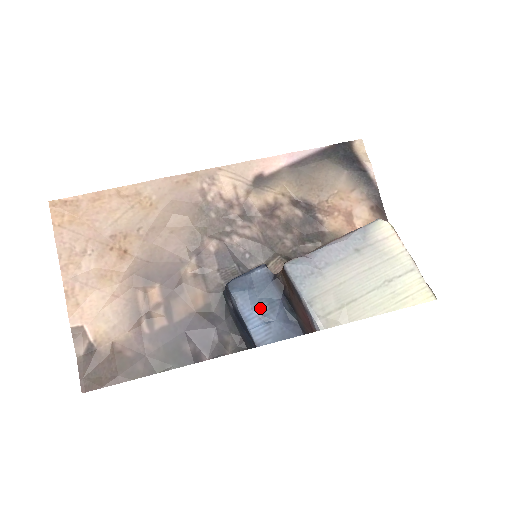
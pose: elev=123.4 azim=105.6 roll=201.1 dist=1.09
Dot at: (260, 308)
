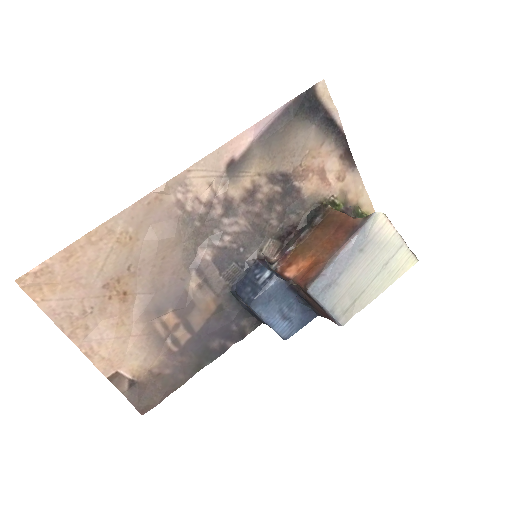
Dot at: (281, 313)
